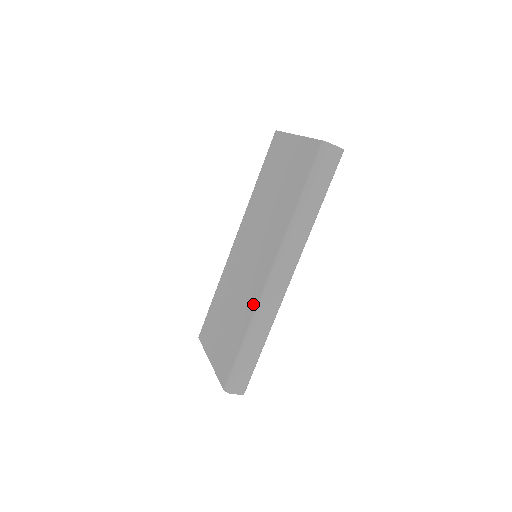
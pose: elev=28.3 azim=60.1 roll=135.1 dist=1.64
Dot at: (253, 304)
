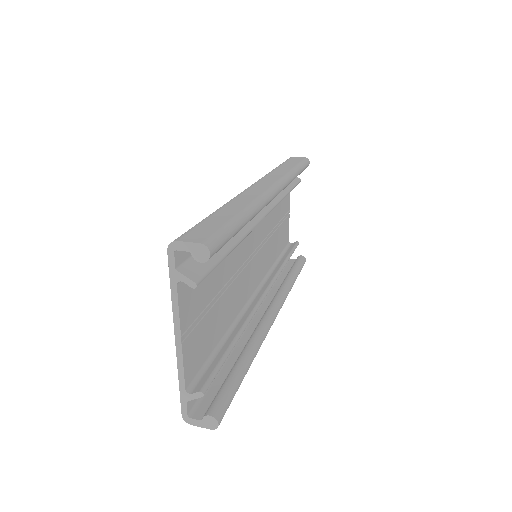
Dot at: occluded
